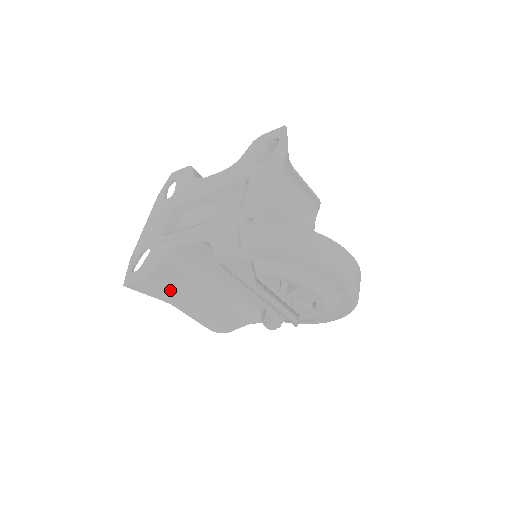
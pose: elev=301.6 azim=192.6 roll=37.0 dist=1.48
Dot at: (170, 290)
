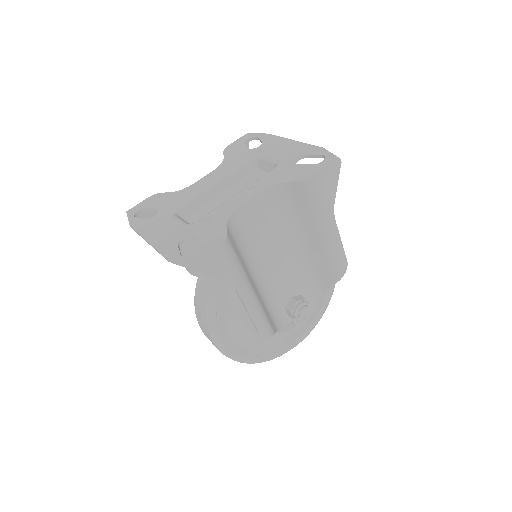
Dot at: (239, 263)
